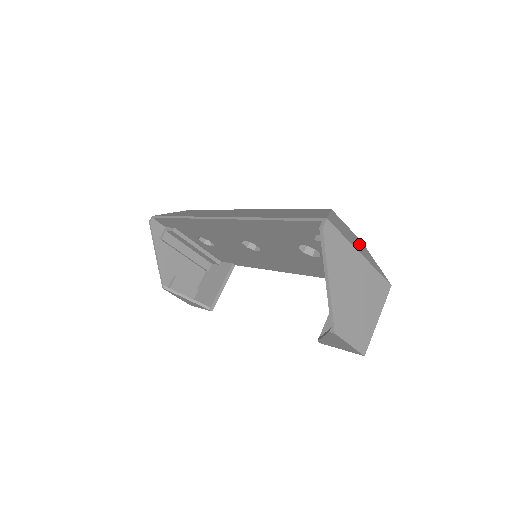
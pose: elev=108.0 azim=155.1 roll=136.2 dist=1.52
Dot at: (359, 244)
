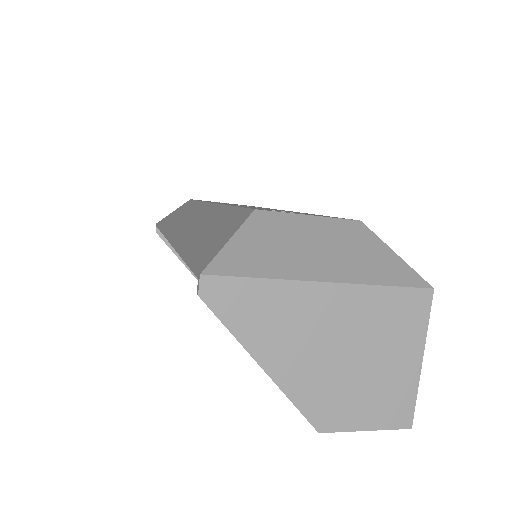
Dot at: (336, 244)
